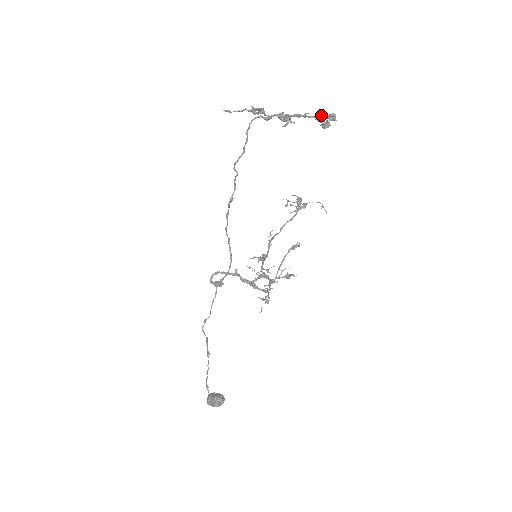
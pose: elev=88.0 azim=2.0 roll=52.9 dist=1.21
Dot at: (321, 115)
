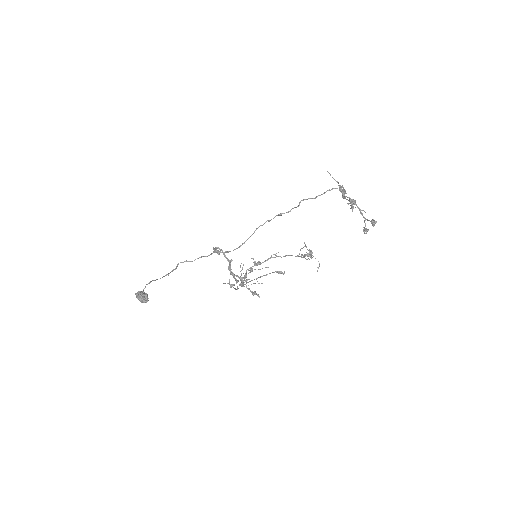
Dot at: (369, 220)
